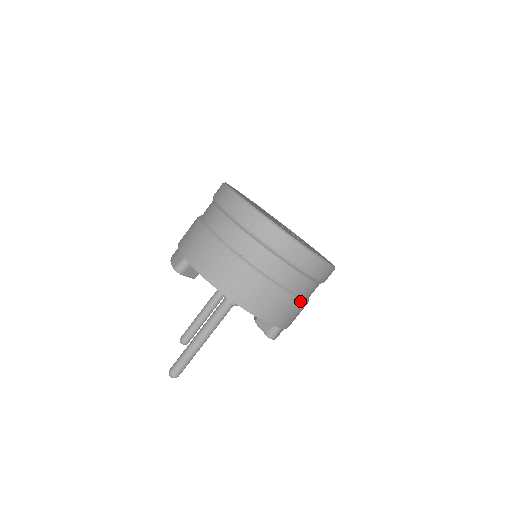
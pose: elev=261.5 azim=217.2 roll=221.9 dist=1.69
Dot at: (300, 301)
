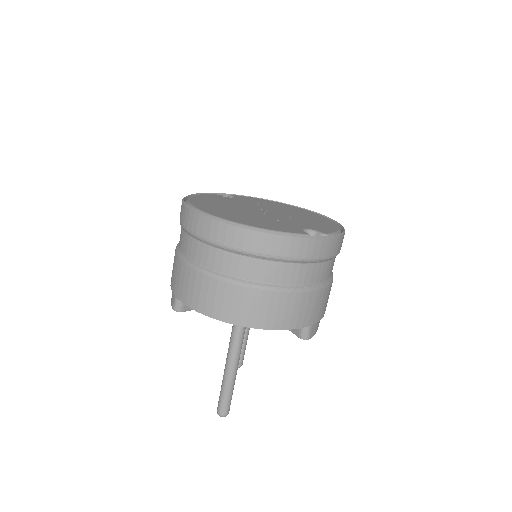
Dot at: (313, 290)
